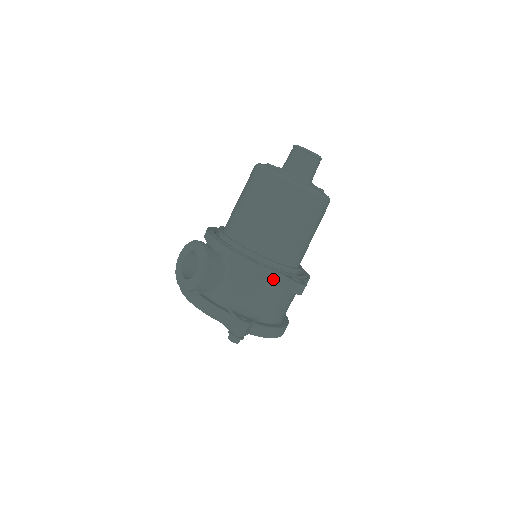
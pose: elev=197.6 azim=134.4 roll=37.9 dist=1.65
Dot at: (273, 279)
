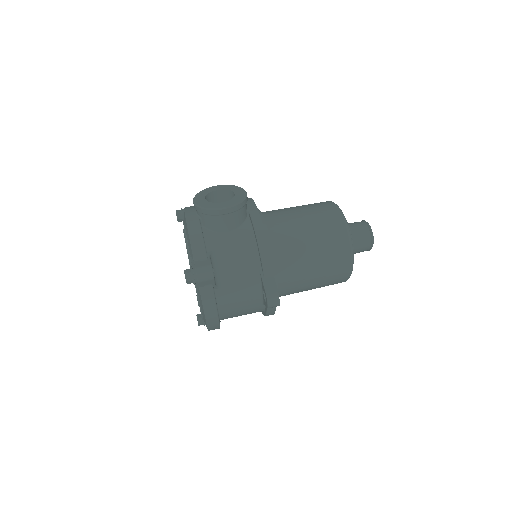
Dot at: (264, 272)
